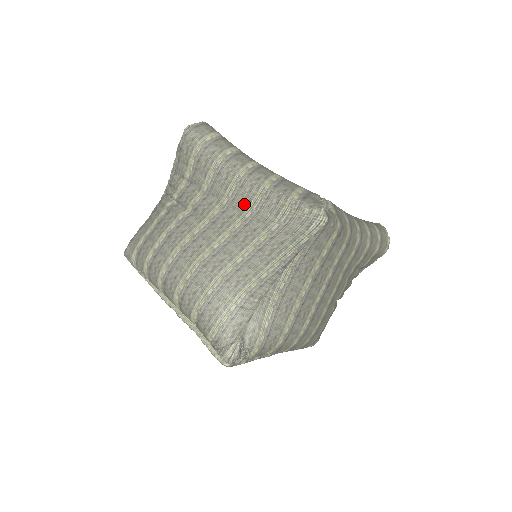
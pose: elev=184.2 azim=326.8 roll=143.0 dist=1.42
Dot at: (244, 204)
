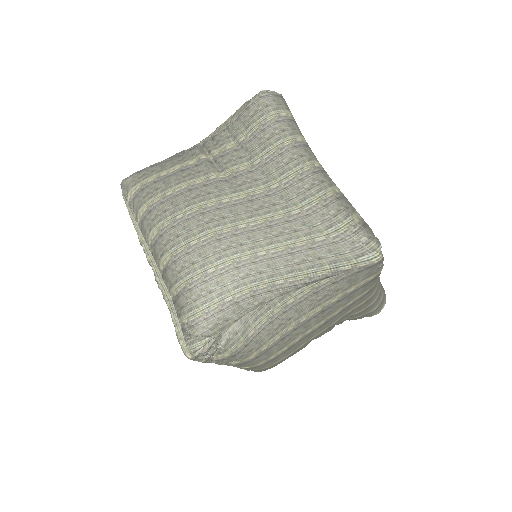
Dot at: (296, 199)
